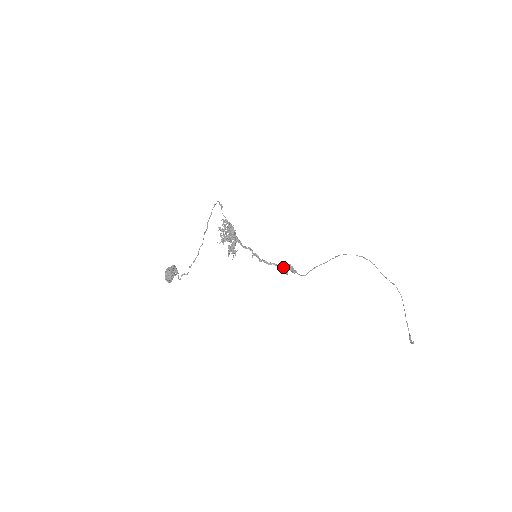
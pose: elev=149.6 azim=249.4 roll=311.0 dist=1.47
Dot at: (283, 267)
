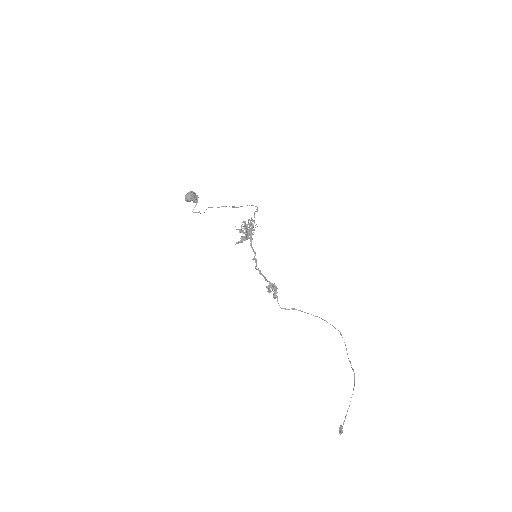
Dot at: (270, 285)
